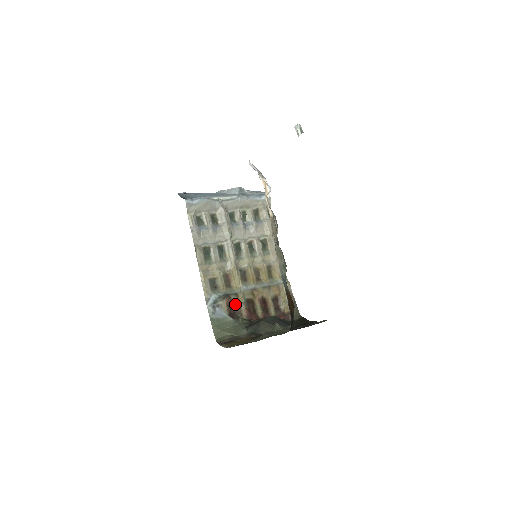
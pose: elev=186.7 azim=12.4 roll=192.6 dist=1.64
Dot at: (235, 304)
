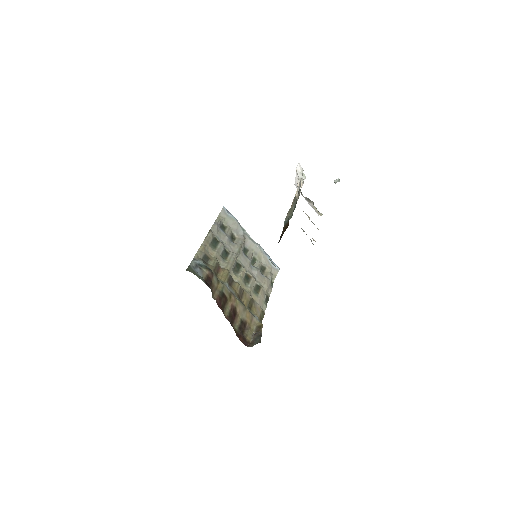
Dot at: (213, 284)
